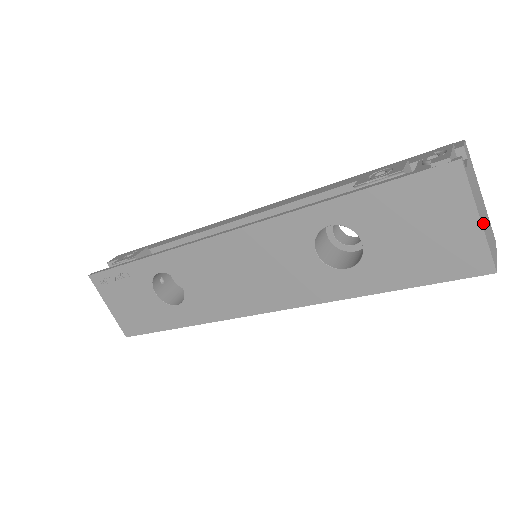
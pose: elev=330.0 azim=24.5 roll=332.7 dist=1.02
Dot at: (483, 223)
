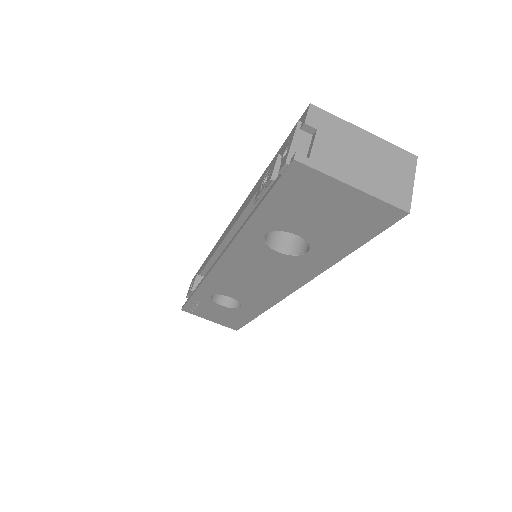
Dot at: (365, 182)
